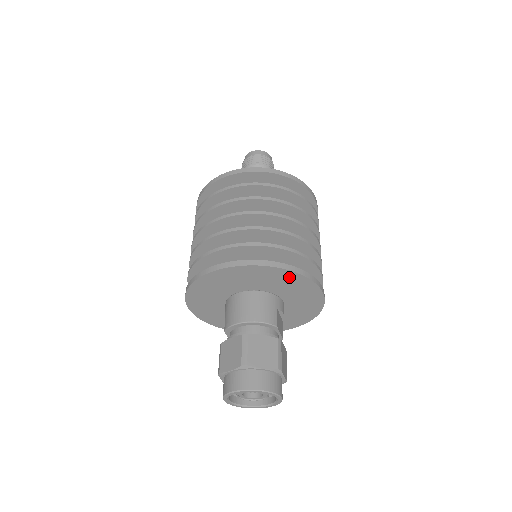
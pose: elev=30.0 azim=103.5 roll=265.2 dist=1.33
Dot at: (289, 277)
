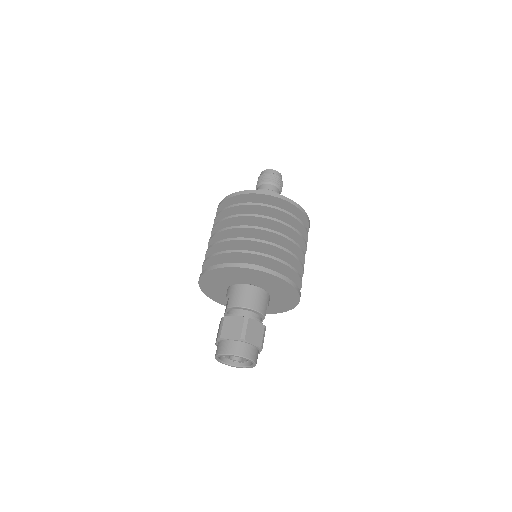
Dot at: (287, 287)
